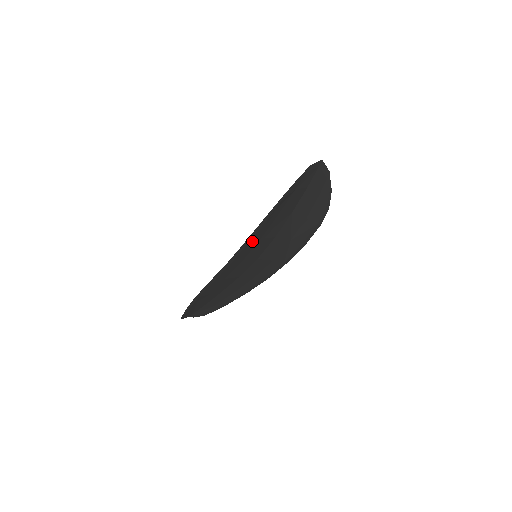
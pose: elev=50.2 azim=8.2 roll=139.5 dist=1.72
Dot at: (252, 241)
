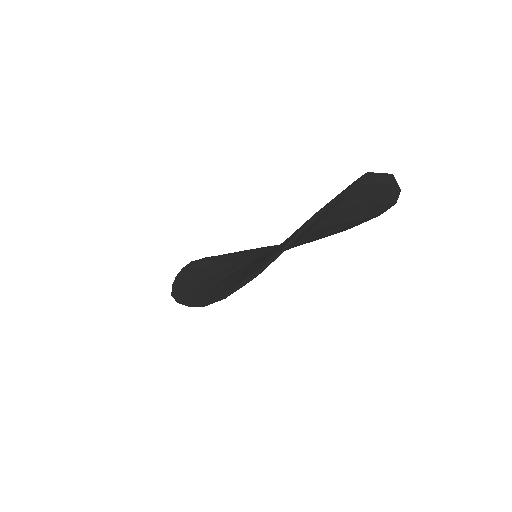
Dot at: occluded
